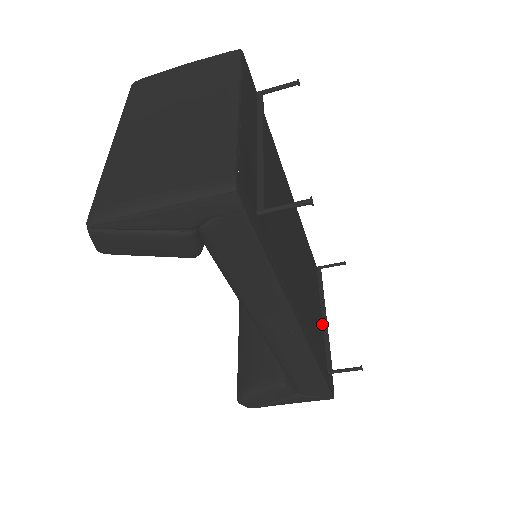
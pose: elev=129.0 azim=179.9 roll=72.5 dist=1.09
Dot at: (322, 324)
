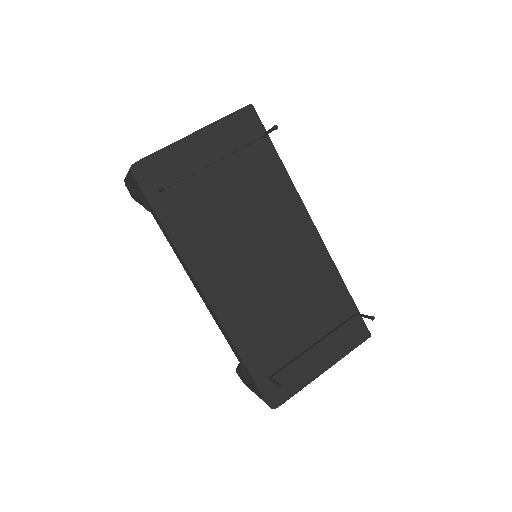
Dot at: (305, 348)
